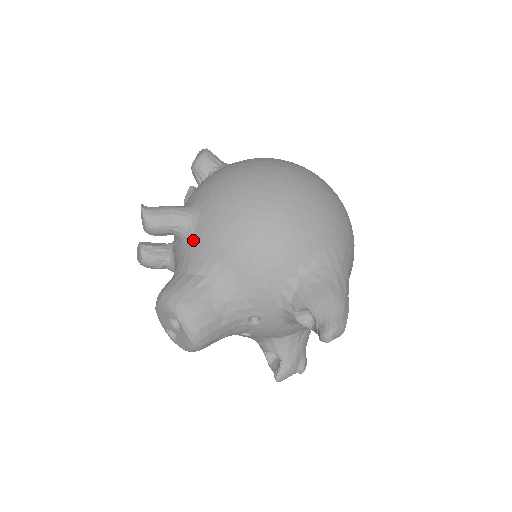
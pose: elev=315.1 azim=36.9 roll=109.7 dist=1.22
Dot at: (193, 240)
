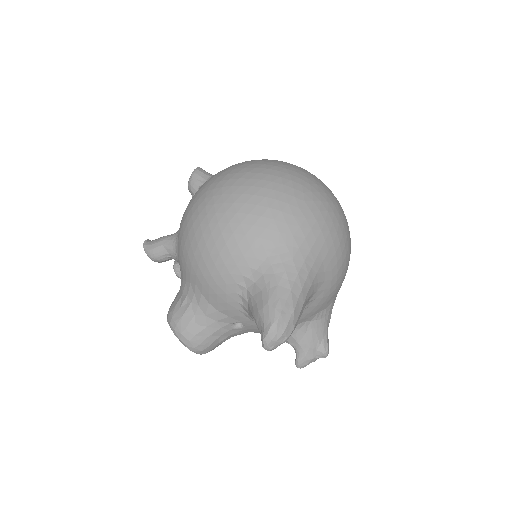
Dot at: (179, 264)
